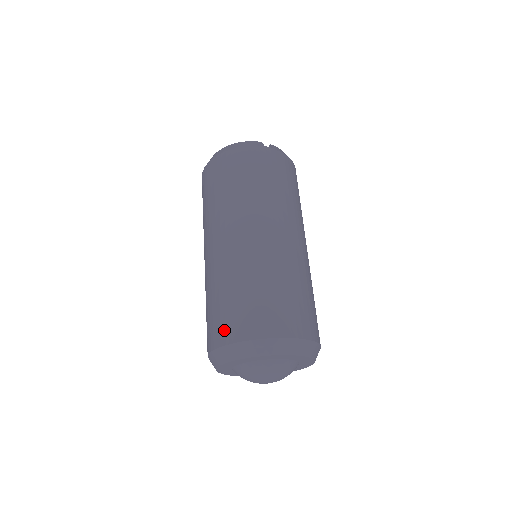
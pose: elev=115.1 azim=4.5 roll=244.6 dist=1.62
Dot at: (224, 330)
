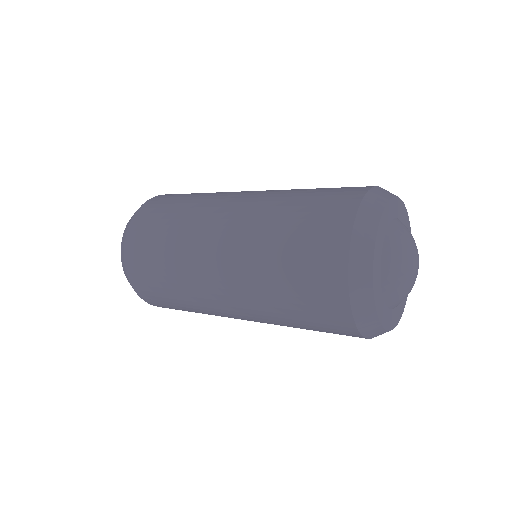
Dot at: (348, 192)
